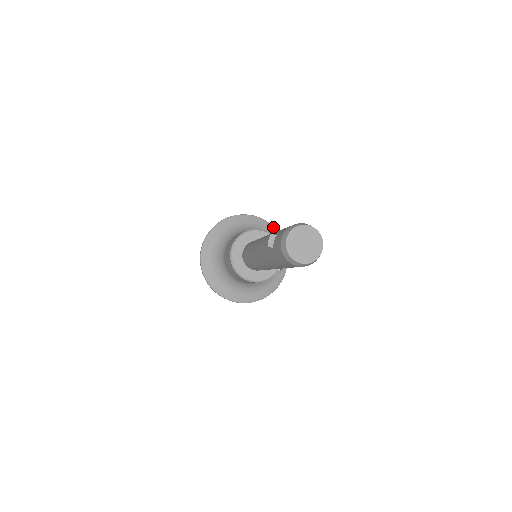
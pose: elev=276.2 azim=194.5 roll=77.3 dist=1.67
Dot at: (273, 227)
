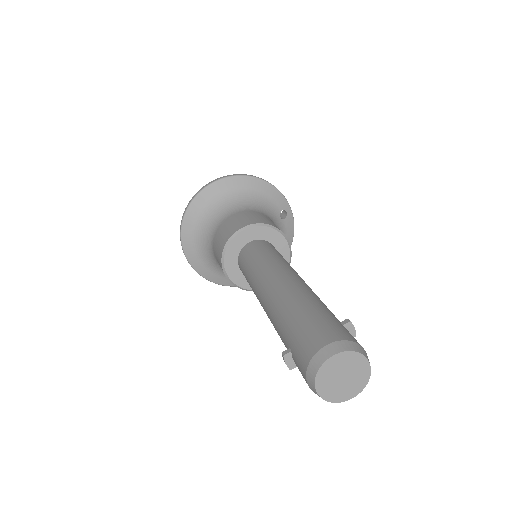
Dot at: (243, 177)
